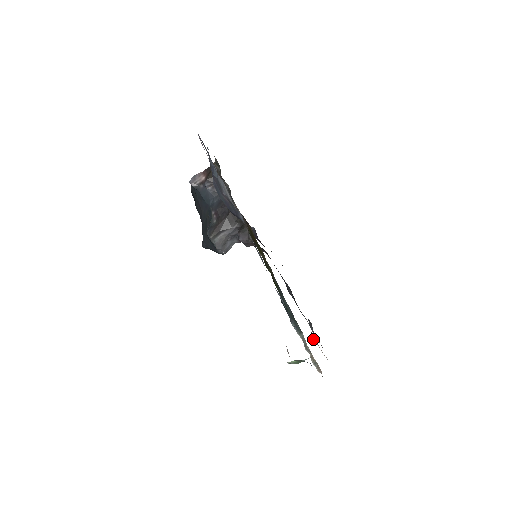
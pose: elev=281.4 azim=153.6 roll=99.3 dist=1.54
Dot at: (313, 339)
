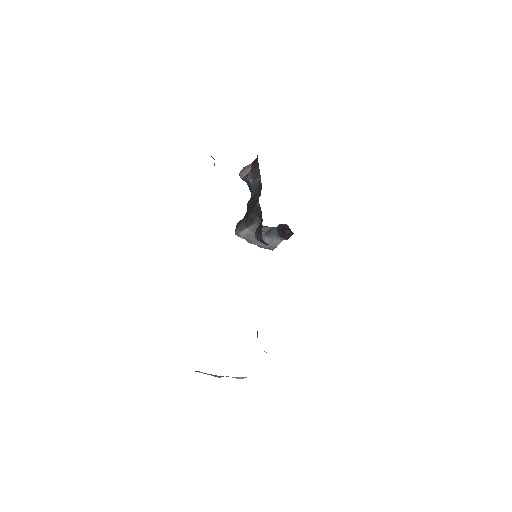
Dot at: occluded
